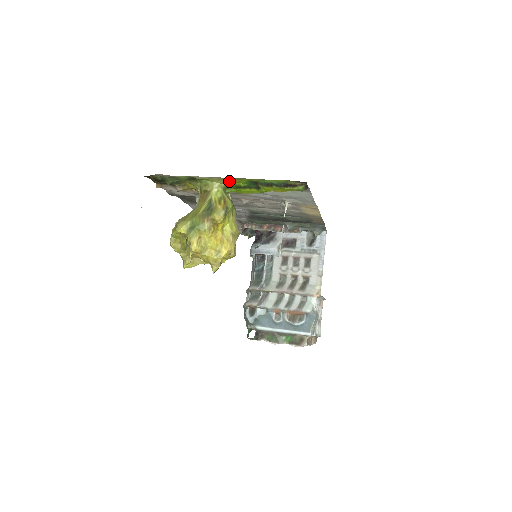
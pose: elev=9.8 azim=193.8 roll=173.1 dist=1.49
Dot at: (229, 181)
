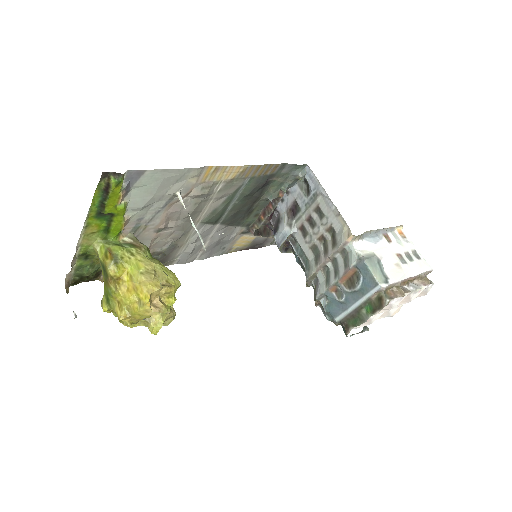
Dot at: (94, 232)
